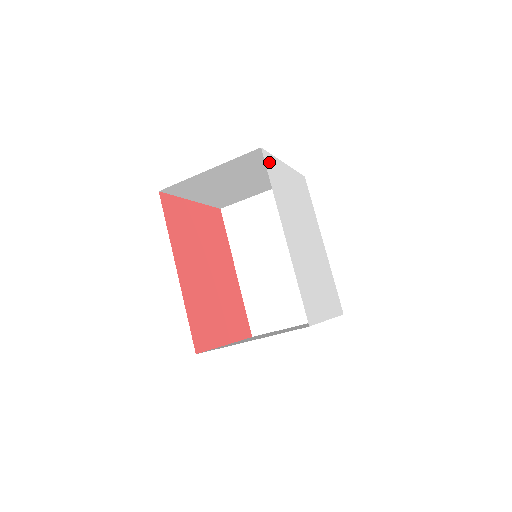
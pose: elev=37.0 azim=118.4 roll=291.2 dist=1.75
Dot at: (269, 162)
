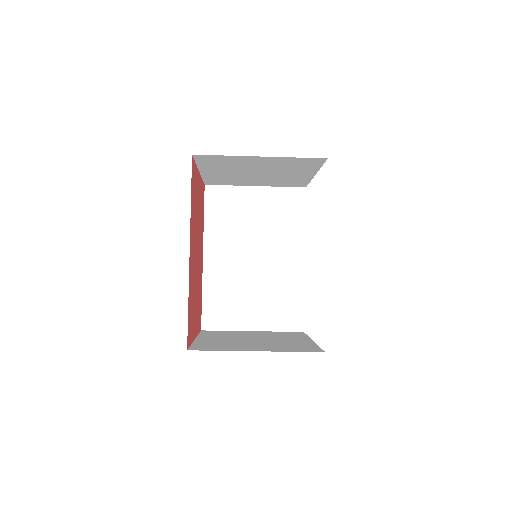
Dot at: occluded
